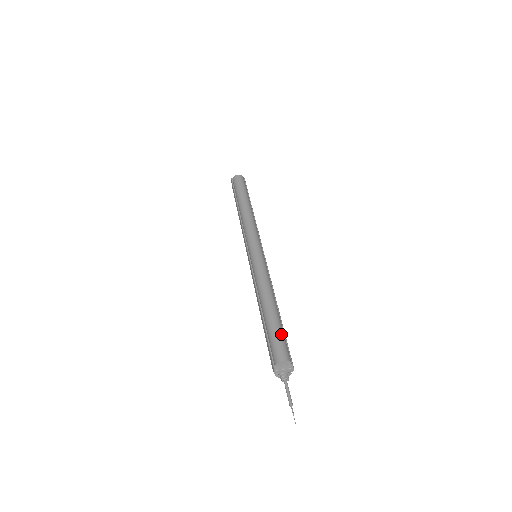
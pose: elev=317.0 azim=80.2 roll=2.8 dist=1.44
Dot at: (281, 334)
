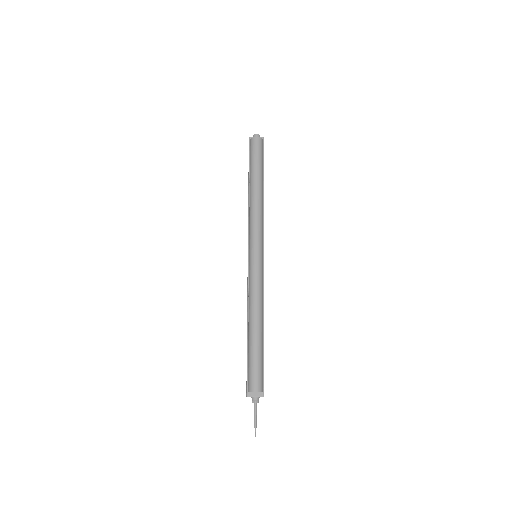
Dot at: (259, 362)
